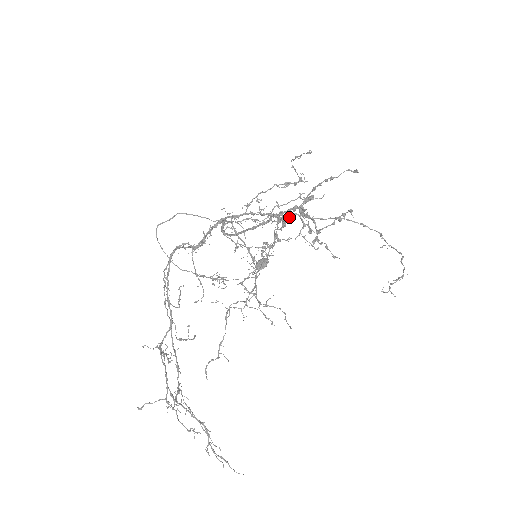
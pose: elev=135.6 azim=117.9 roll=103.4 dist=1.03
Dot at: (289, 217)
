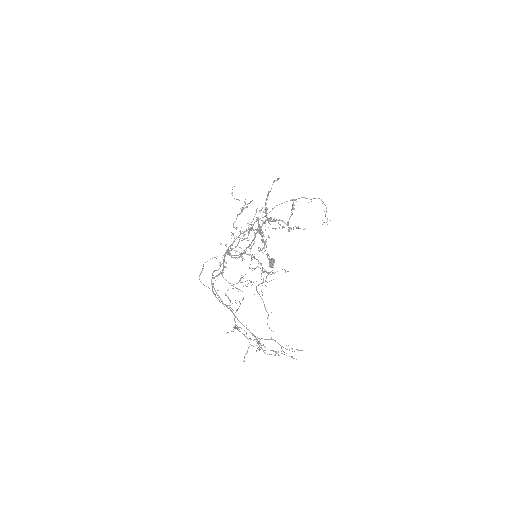
Dot at: (259, 226)
